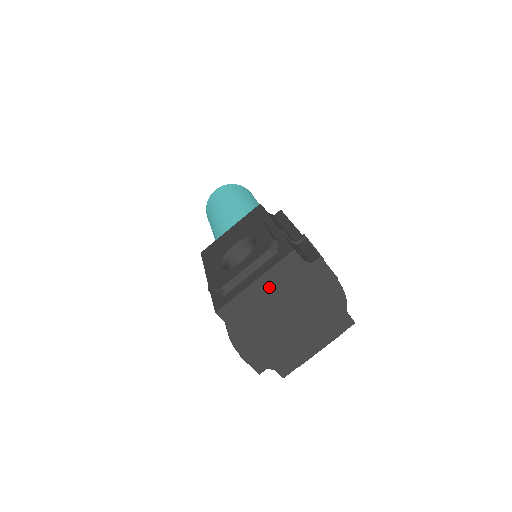
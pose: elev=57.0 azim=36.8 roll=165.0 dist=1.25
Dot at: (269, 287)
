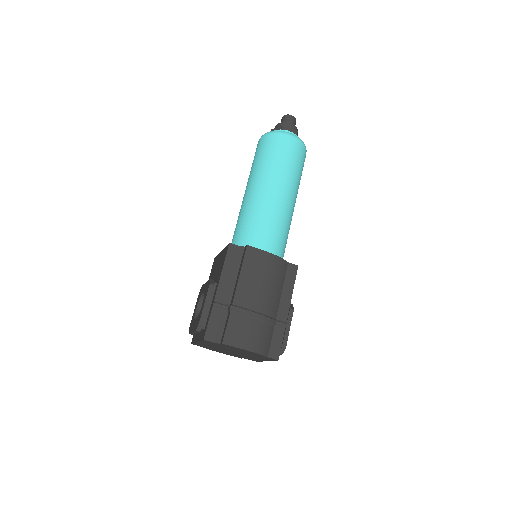
Dot at: (207, 344)
